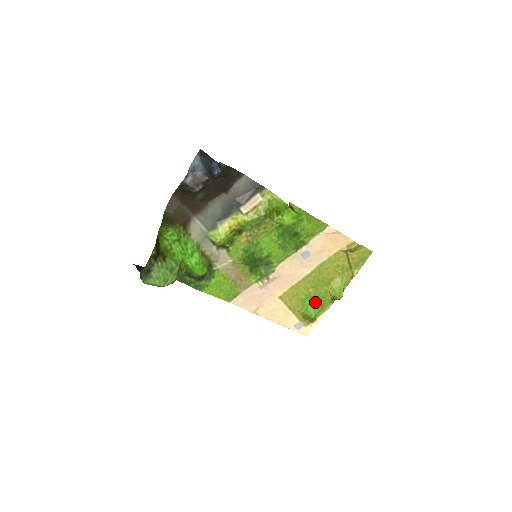
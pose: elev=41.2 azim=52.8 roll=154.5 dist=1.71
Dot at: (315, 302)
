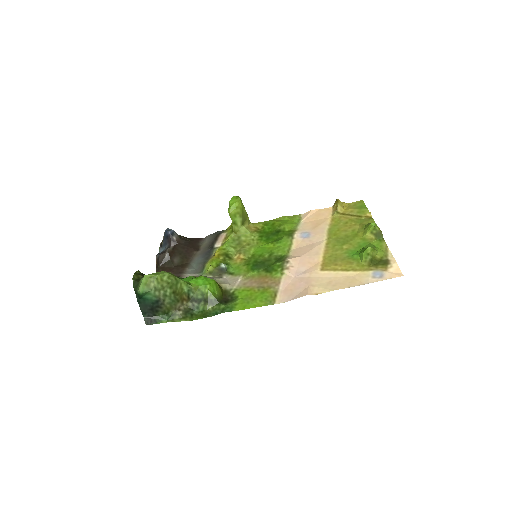
Dot at: (362, 249)
